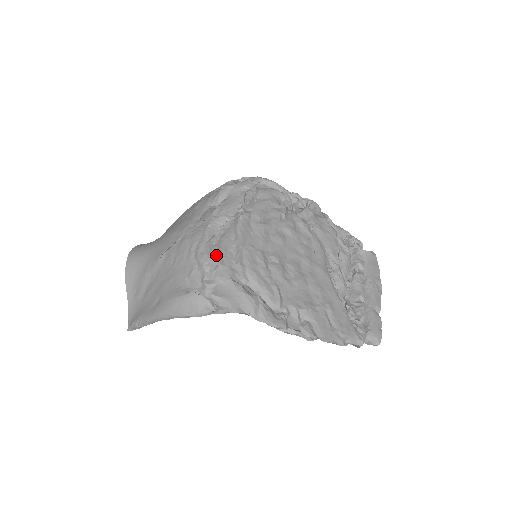
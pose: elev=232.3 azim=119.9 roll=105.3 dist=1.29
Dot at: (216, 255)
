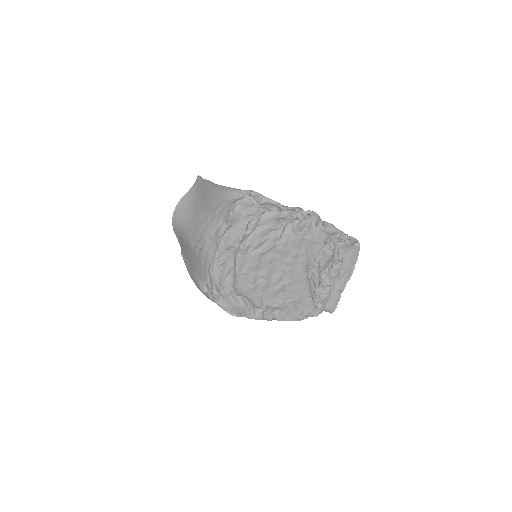
Dot at: (220, 278)
